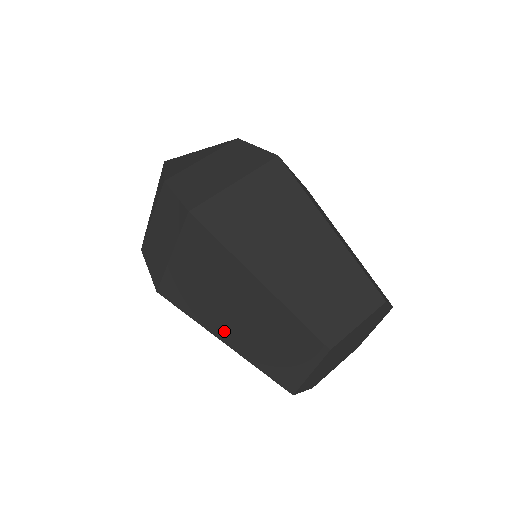
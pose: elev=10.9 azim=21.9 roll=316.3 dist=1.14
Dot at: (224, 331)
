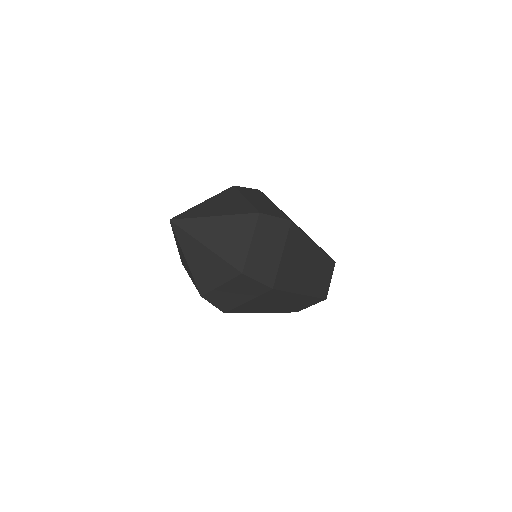
Dot at: (268, 310)
